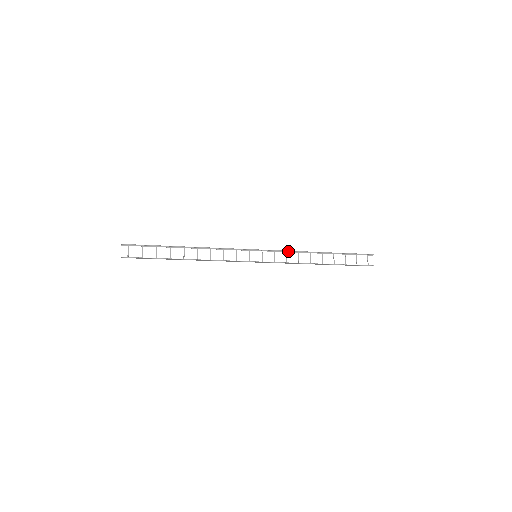
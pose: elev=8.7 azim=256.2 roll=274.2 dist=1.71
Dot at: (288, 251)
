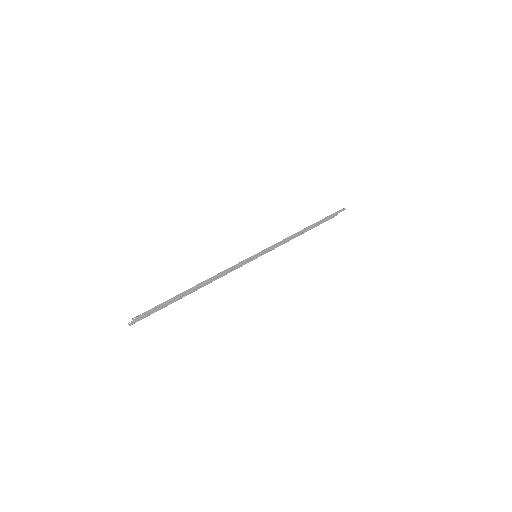
Dot at: (285, 239)
